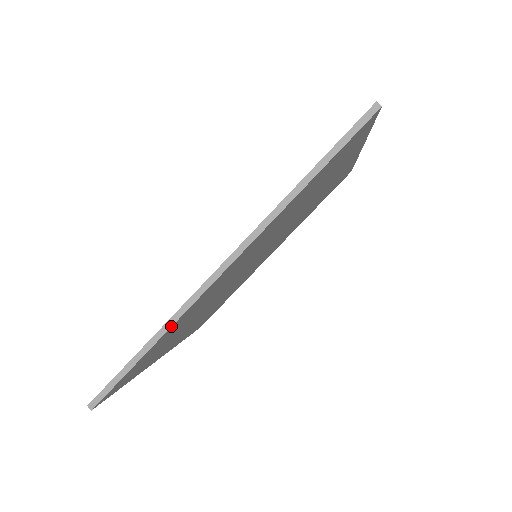
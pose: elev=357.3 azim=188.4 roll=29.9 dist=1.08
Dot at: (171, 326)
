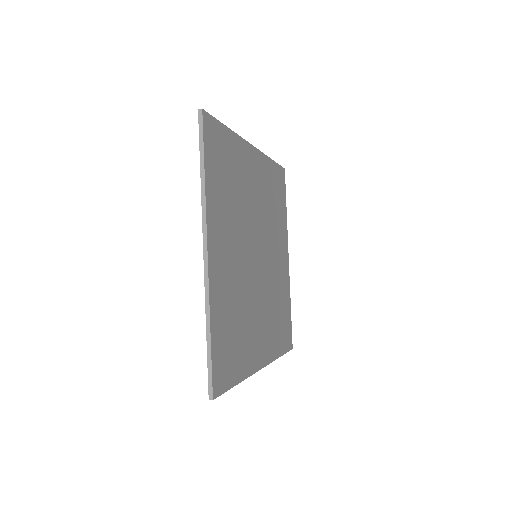
Dot at: (209, 310)
